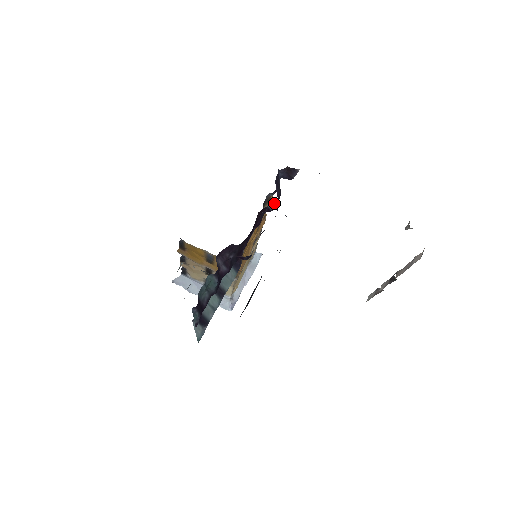
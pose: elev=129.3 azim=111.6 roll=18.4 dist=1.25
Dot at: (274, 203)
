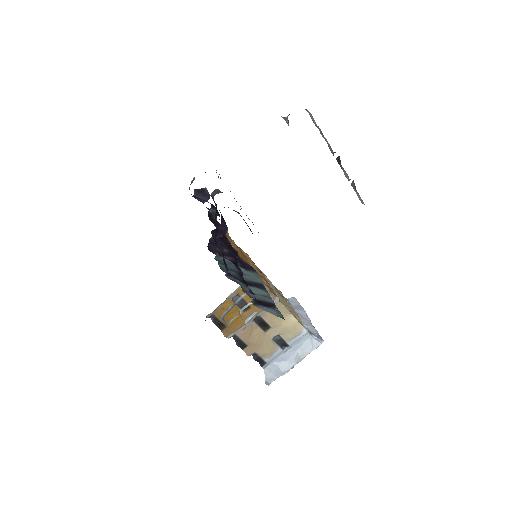
Dot at: (212, 208)
